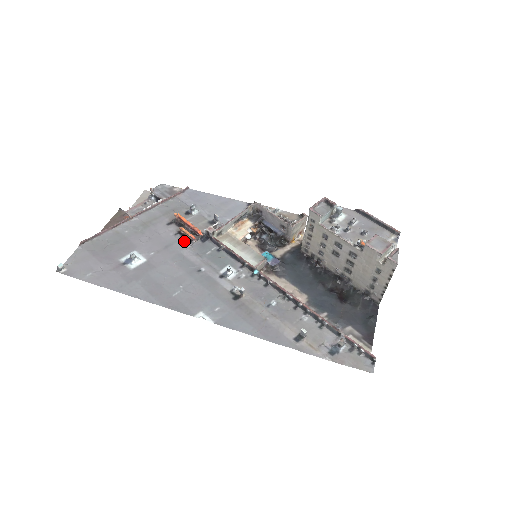
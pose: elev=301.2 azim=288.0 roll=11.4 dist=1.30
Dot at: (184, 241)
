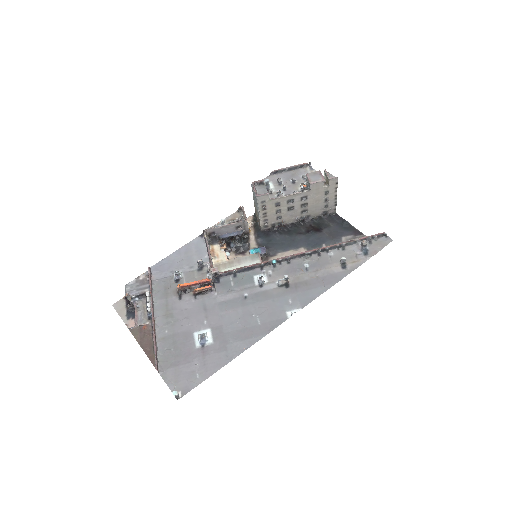
Dot at: (207, 295)
